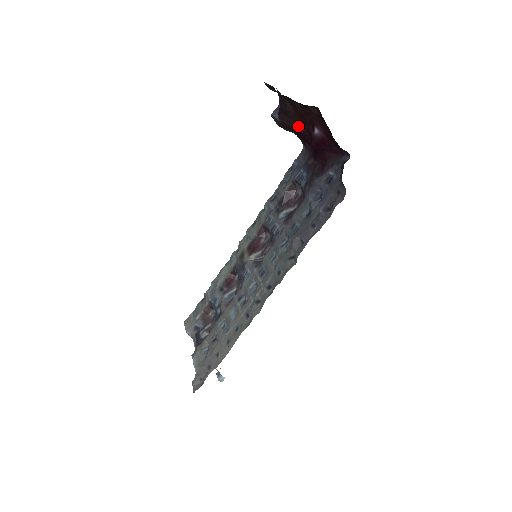
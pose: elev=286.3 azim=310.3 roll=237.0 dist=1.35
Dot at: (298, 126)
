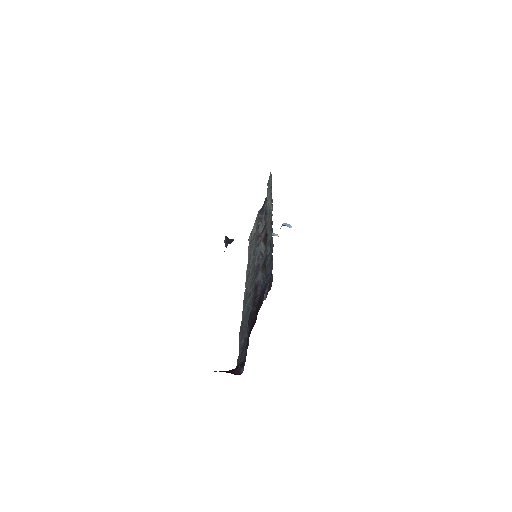
Dot at: occluded
